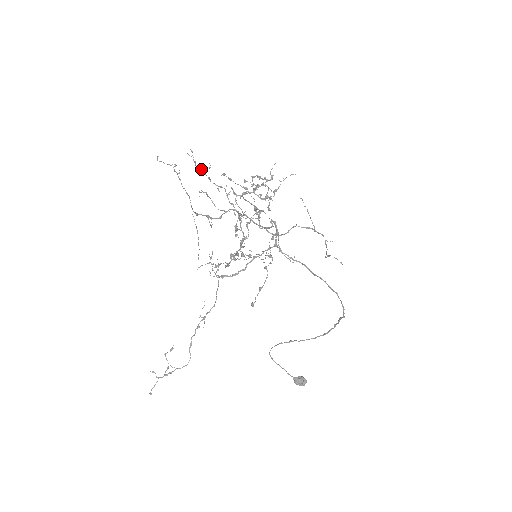
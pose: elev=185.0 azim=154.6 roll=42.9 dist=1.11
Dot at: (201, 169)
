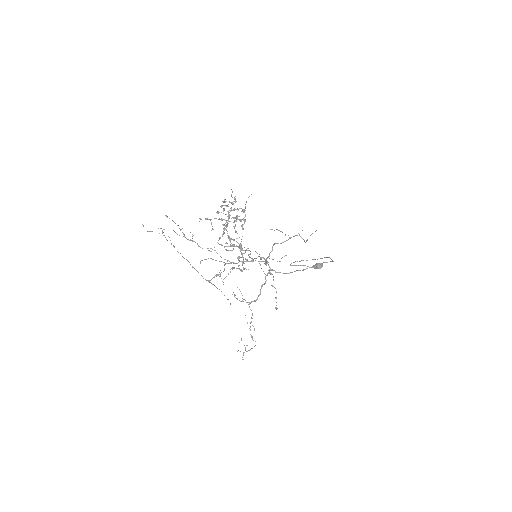
Dot at: occluded
